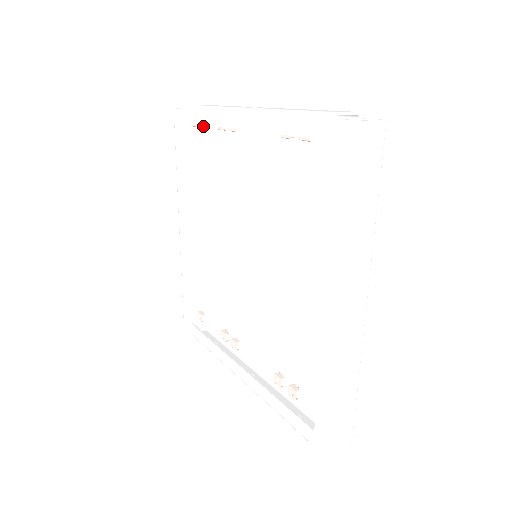
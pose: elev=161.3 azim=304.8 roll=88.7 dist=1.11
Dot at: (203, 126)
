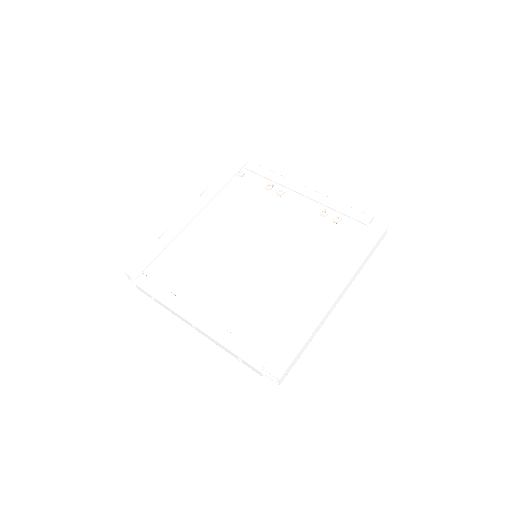
Dot at: (246, 179)
